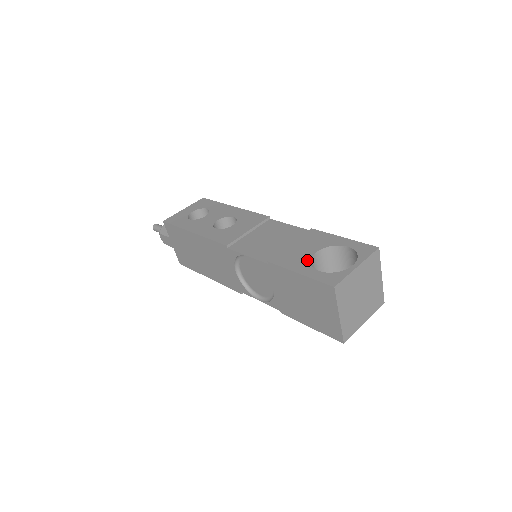
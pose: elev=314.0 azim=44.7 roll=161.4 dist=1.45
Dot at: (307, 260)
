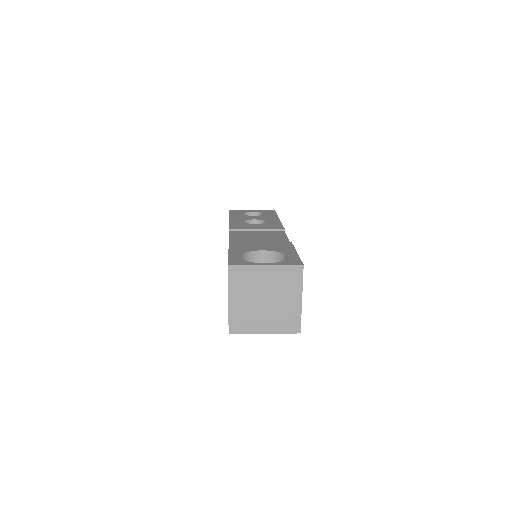
Dot at: (248, 250)
